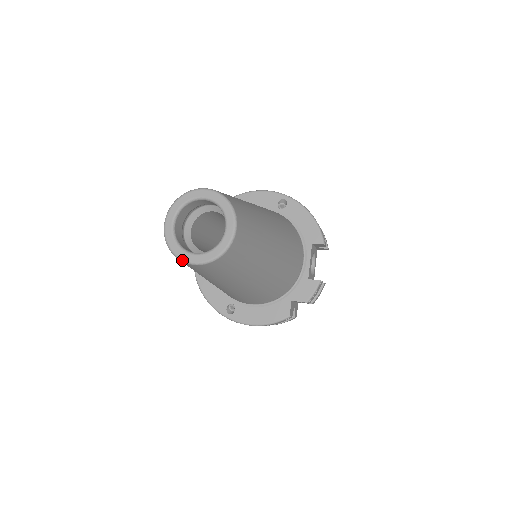
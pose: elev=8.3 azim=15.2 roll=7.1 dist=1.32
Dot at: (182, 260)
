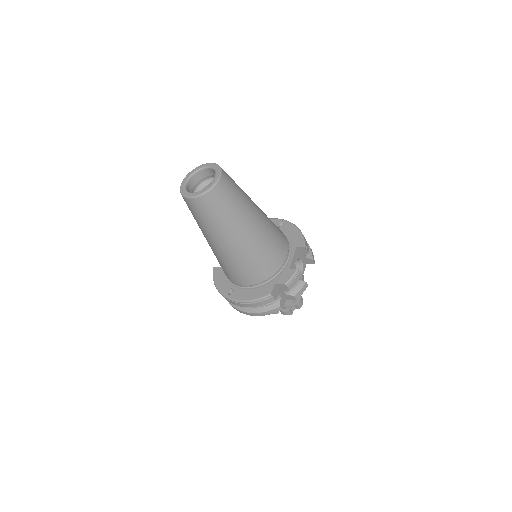
Dot at: (186, 196)
